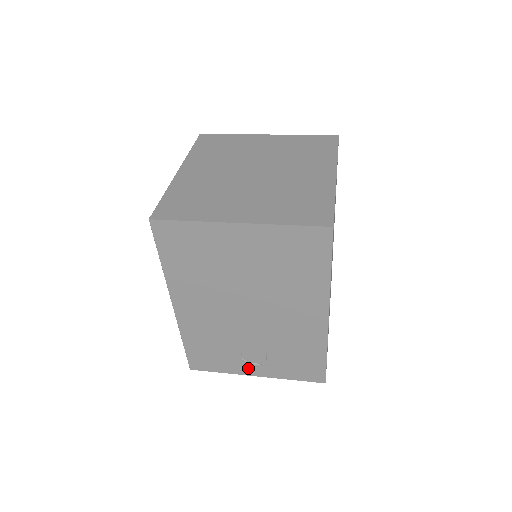
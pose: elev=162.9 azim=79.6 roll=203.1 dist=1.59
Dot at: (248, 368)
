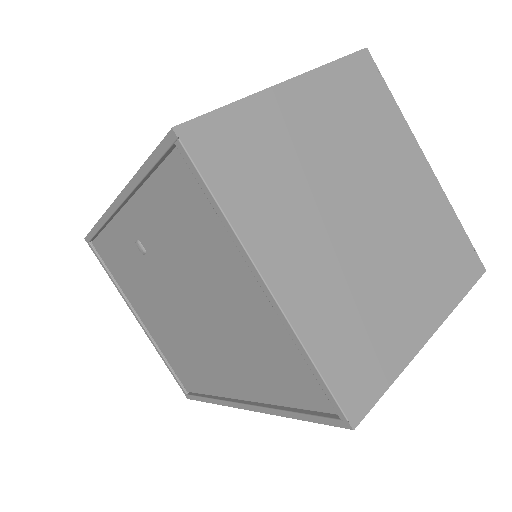
Dot at: occluded
